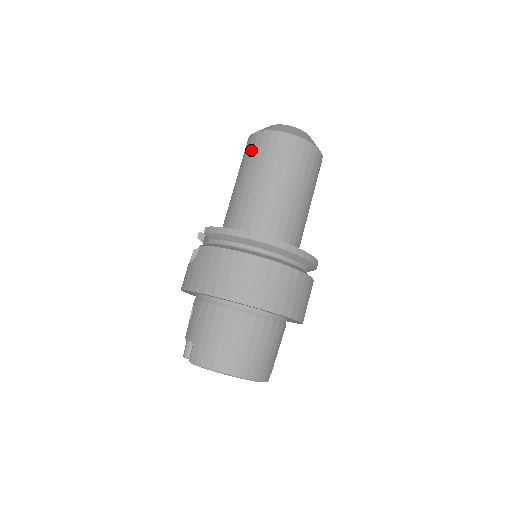
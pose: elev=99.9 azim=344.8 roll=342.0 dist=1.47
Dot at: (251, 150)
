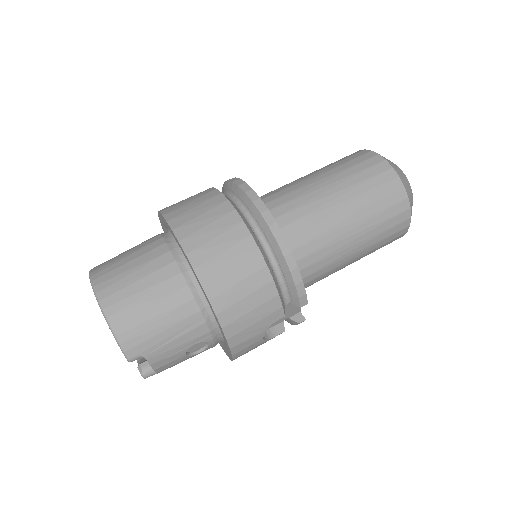
Dot at: occluded
